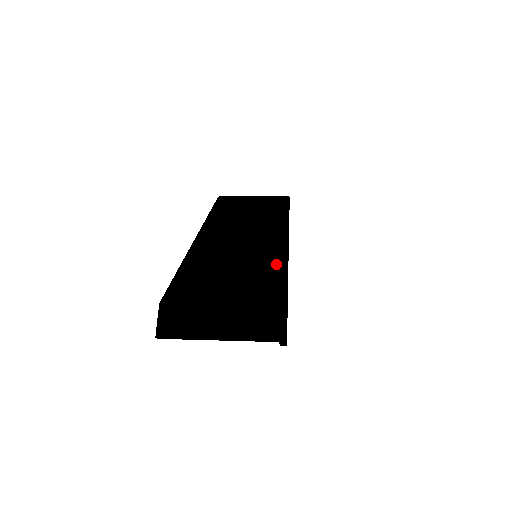
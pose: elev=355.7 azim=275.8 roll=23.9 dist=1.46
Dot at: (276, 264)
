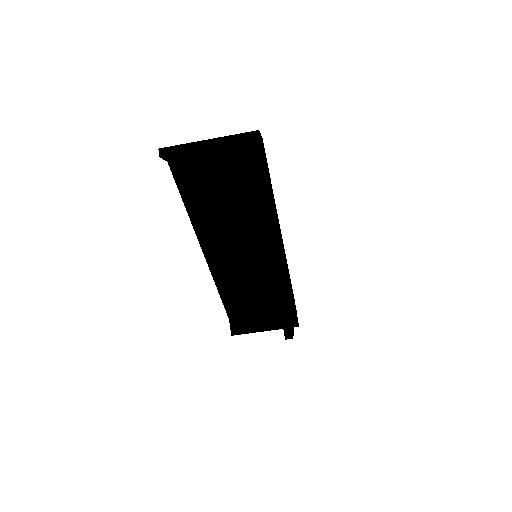
Dot at: occluded
